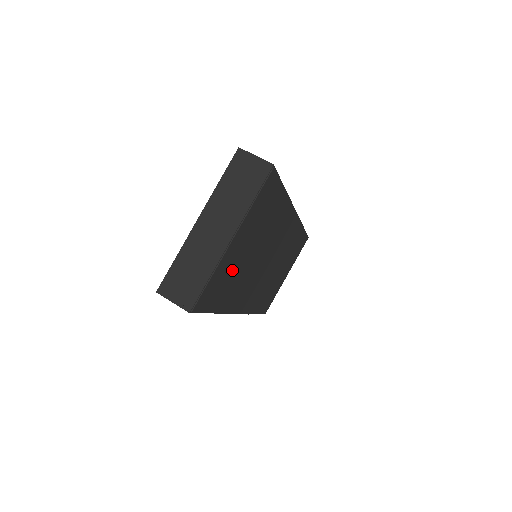
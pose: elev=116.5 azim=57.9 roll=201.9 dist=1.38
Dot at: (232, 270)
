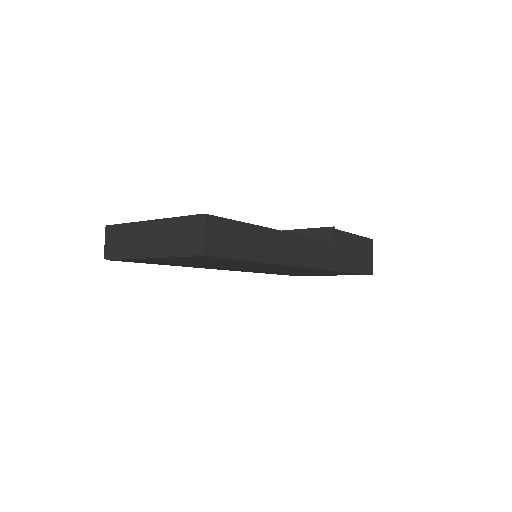
Dot at: (170, 262)
